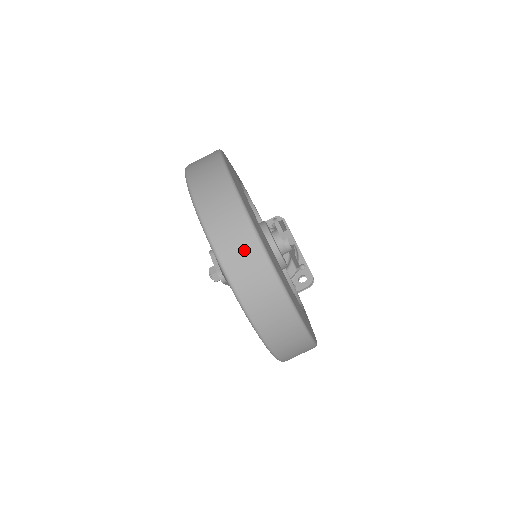
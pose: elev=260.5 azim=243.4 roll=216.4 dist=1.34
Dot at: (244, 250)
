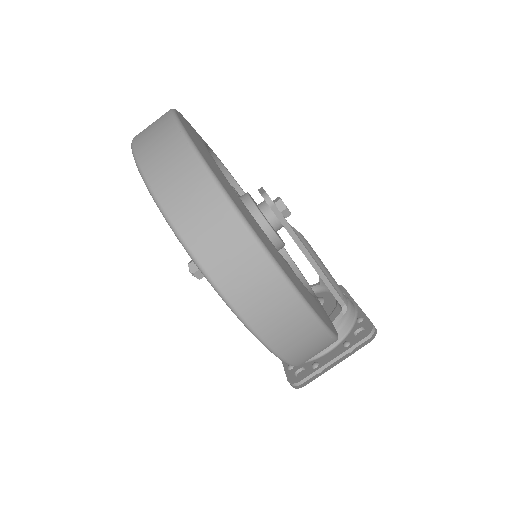
Dot at: (159, 134)
